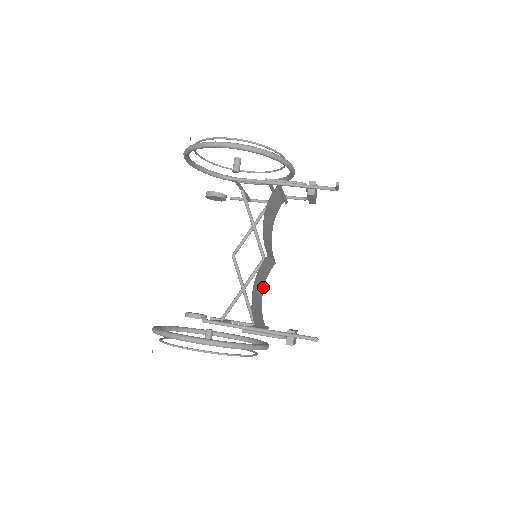
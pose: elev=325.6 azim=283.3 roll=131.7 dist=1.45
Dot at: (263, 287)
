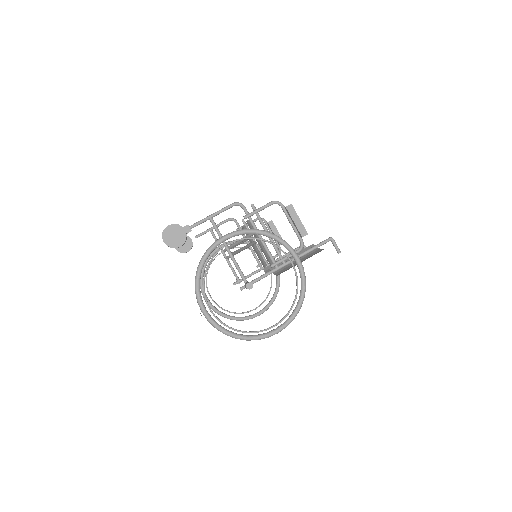
Dot at: occluded
